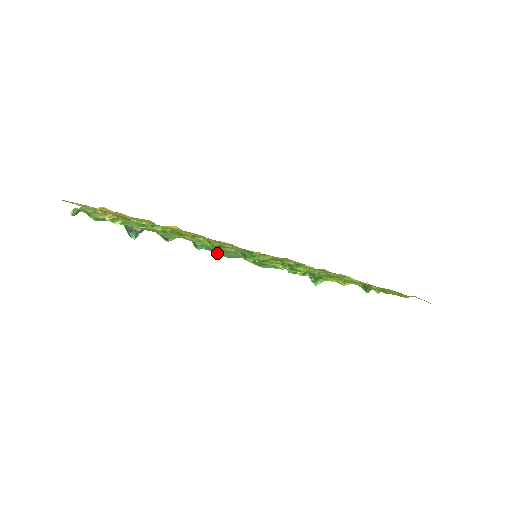
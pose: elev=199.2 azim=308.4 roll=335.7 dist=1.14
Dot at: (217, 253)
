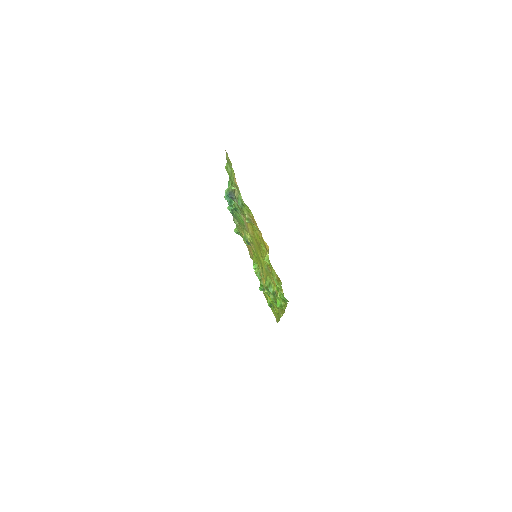
Dot at: (232, 213)
